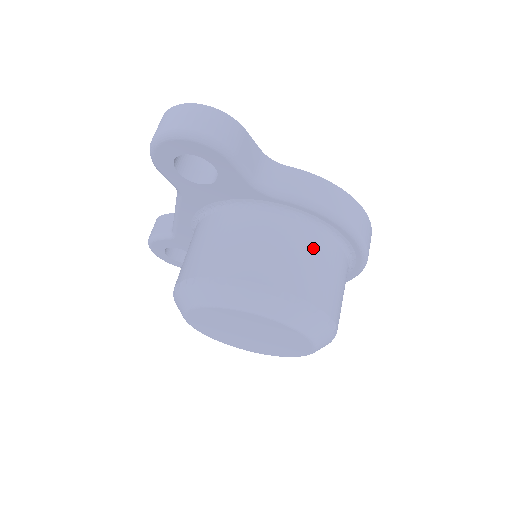
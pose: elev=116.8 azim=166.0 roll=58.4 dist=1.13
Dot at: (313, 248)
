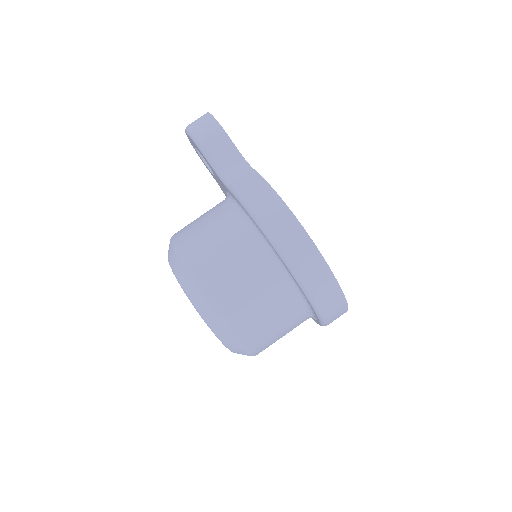
Dot at: (230, 237)
